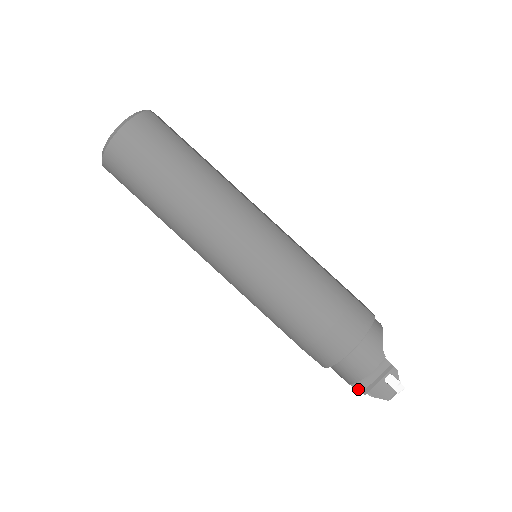
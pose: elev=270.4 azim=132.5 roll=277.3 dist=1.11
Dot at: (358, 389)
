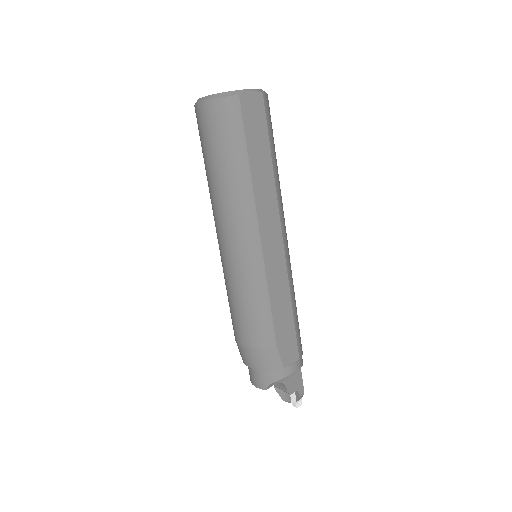
Dot at: occluded
